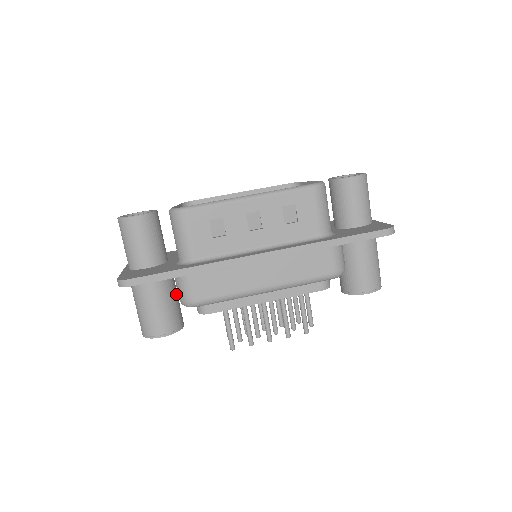
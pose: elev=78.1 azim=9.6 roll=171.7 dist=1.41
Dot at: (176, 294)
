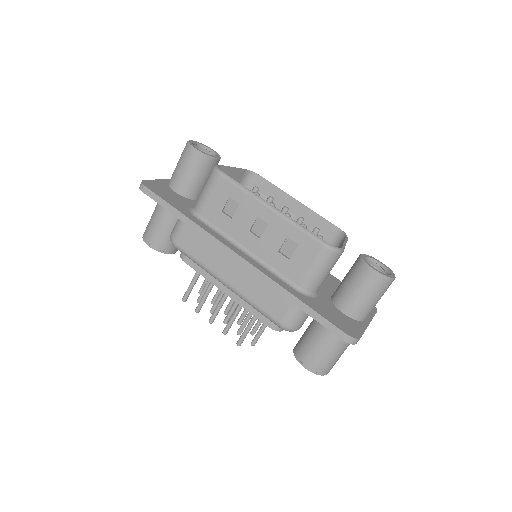
Dot at: occluded
